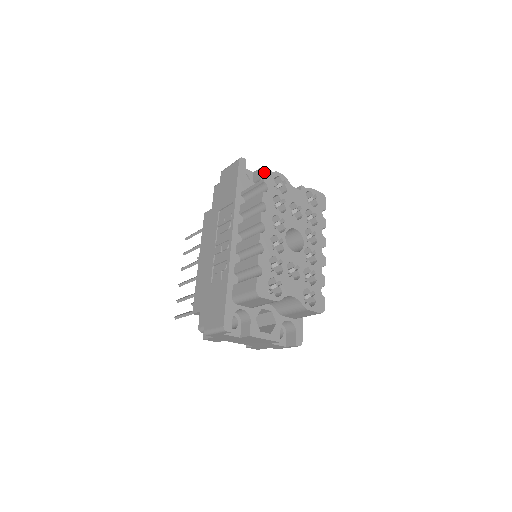
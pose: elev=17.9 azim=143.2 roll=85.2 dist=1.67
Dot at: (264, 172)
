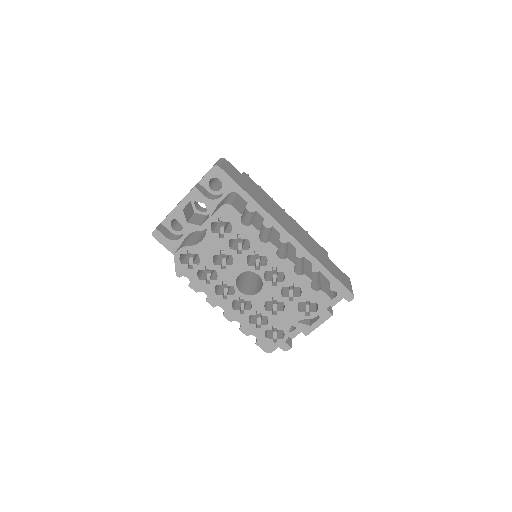
Dot at: (176, 215)
